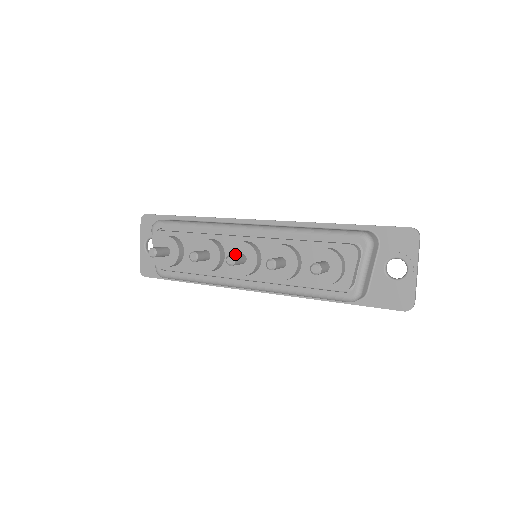
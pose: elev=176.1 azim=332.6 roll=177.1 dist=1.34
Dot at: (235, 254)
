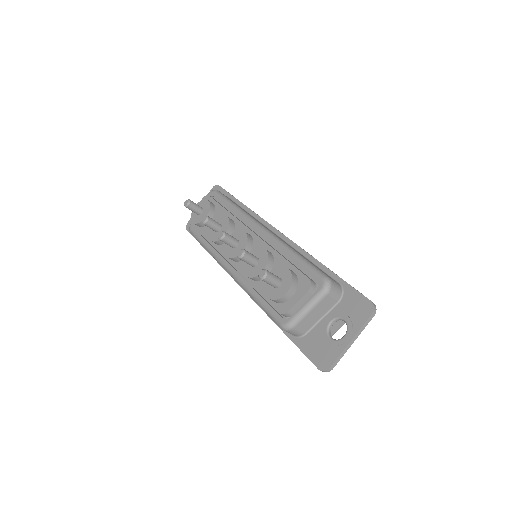
Dot at: occluded
